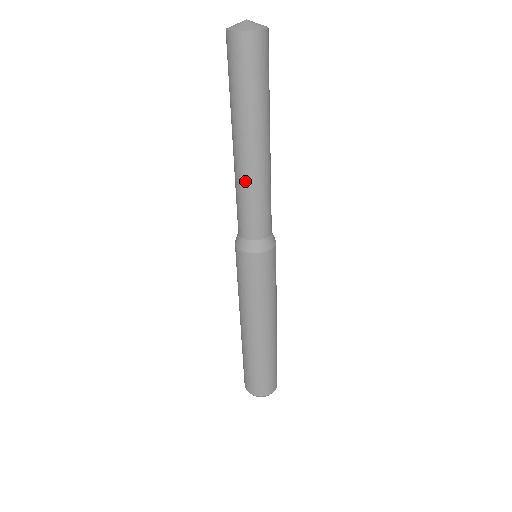
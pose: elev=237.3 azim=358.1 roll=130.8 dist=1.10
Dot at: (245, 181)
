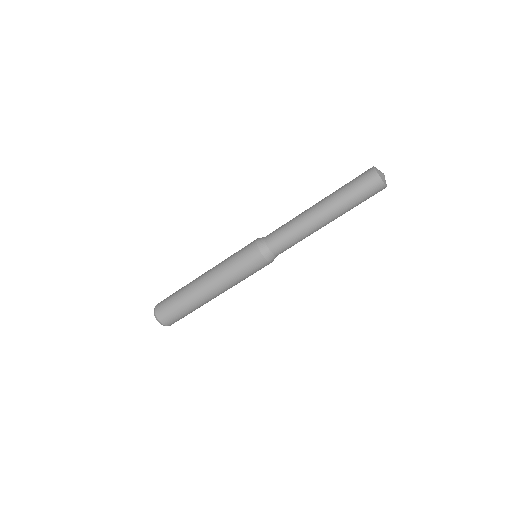
Dot at: (300, 219)
